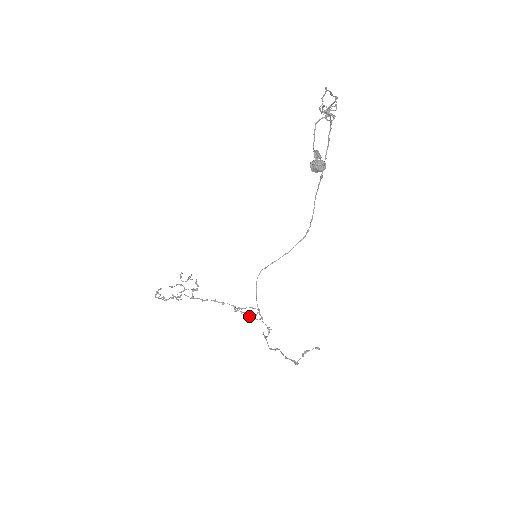
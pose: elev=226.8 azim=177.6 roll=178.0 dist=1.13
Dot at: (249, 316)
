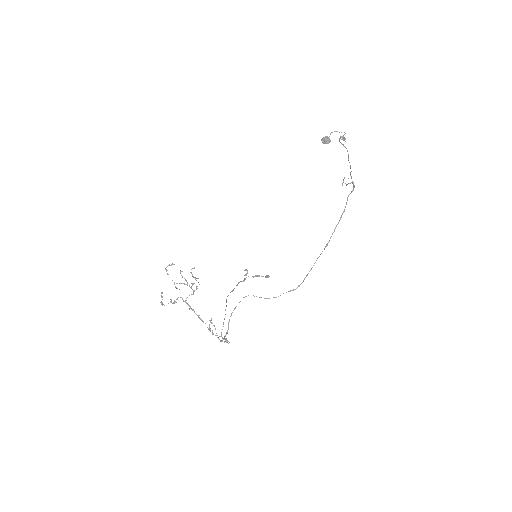
Dot at: occluded
